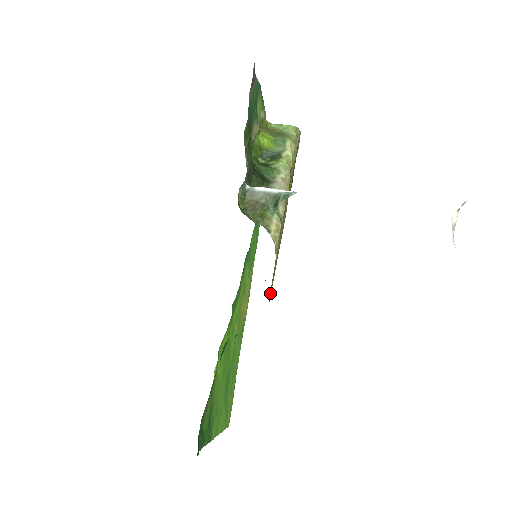
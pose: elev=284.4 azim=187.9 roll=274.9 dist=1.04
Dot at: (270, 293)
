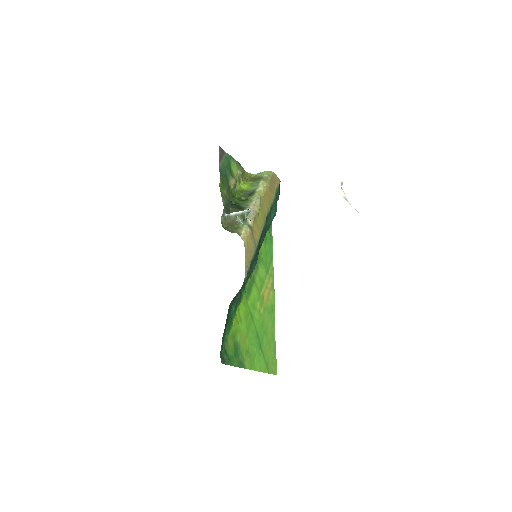
Dot at: (246, 268)
